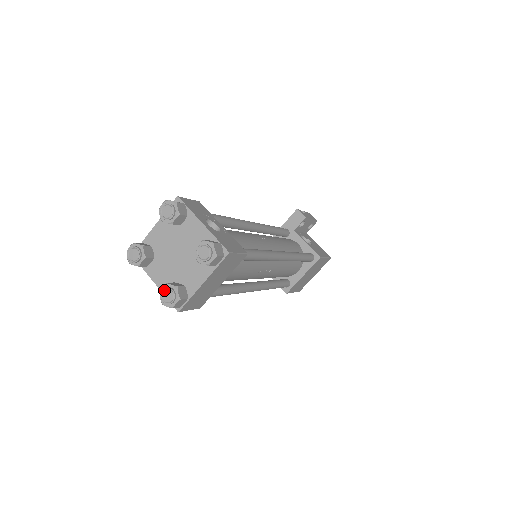
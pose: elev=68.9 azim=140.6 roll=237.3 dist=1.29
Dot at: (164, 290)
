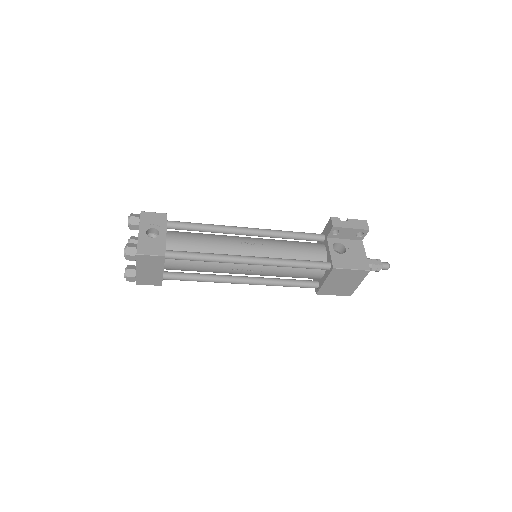
Dot at: (125, 269)
